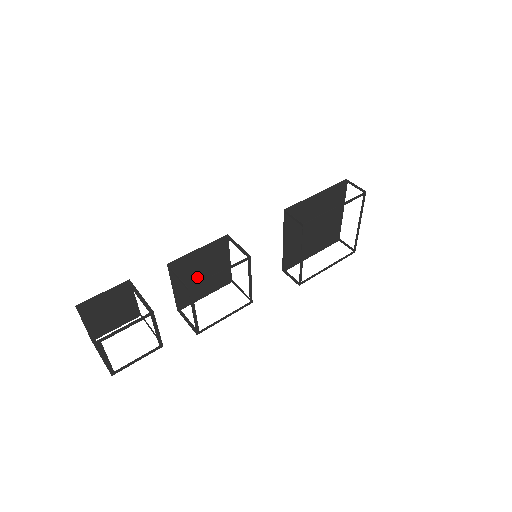
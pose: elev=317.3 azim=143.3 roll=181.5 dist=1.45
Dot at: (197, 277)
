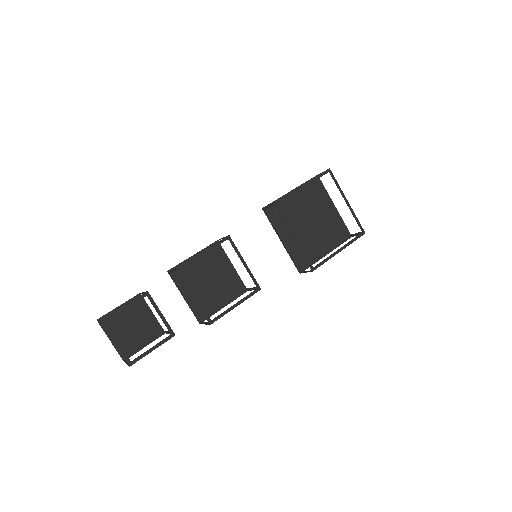
Dot at: (205, 285)
